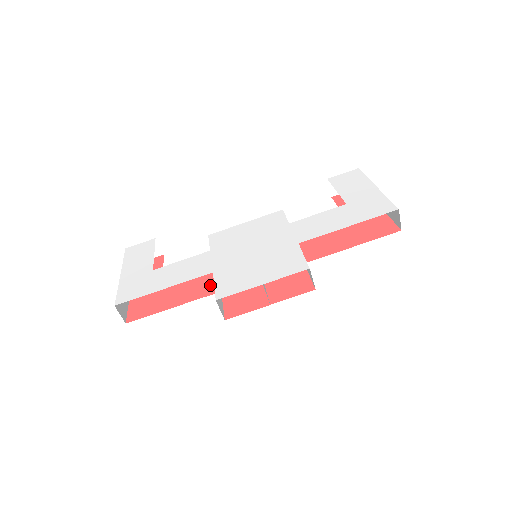
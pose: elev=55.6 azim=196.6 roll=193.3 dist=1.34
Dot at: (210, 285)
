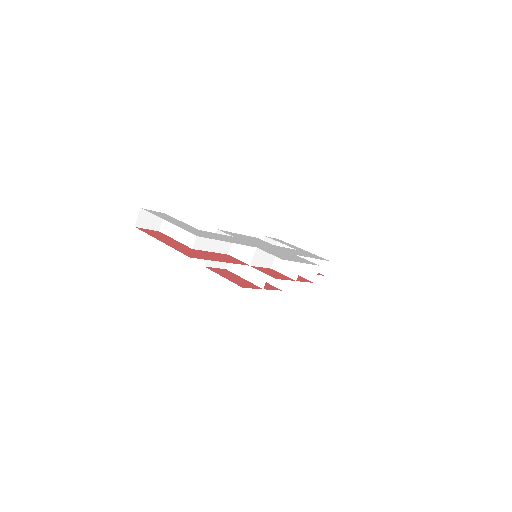
Dot at: (236, 260)
